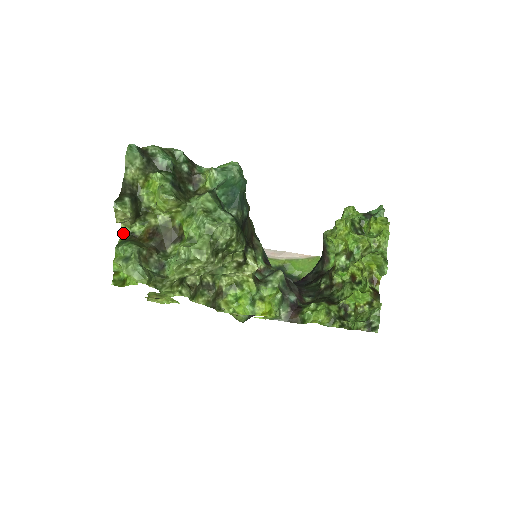
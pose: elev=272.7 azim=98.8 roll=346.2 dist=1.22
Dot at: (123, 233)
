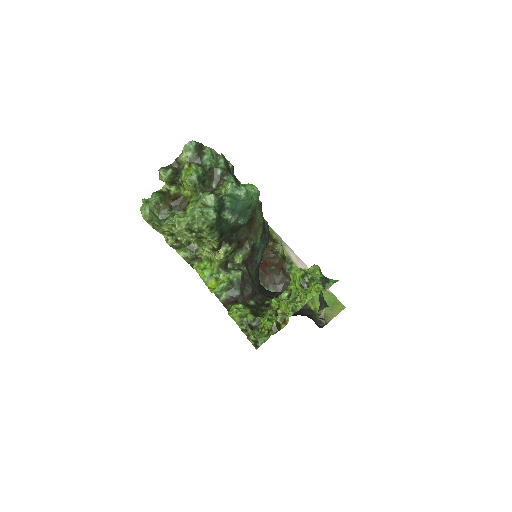
Dot at: (165, 187)
